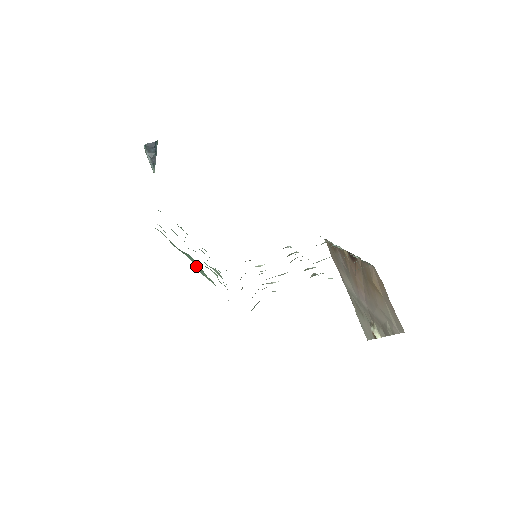
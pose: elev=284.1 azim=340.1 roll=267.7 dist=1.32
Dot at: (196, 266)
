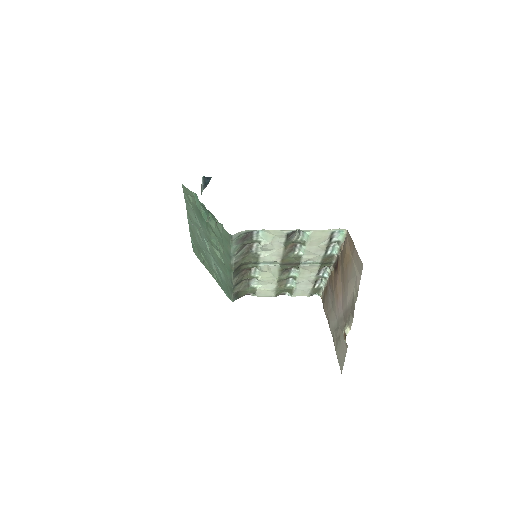
Dot at: (207, 221)
